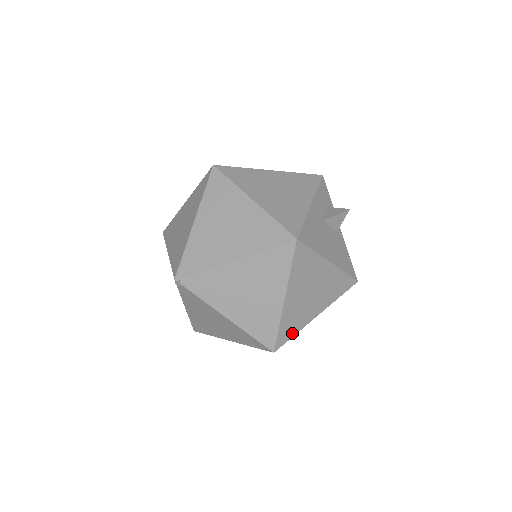
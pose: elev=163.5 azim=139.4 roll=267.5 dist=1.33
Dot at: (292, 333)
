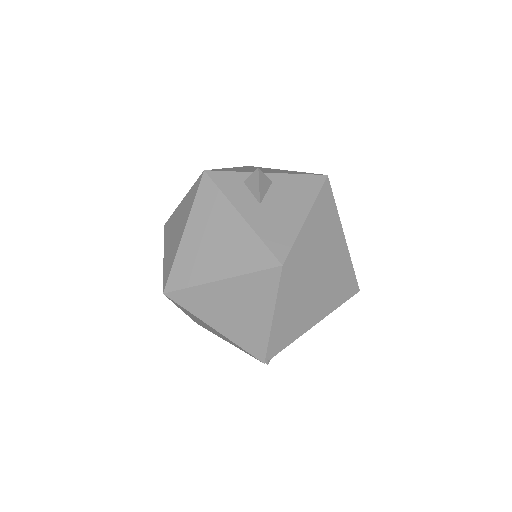
Dot at: (350, 268)
